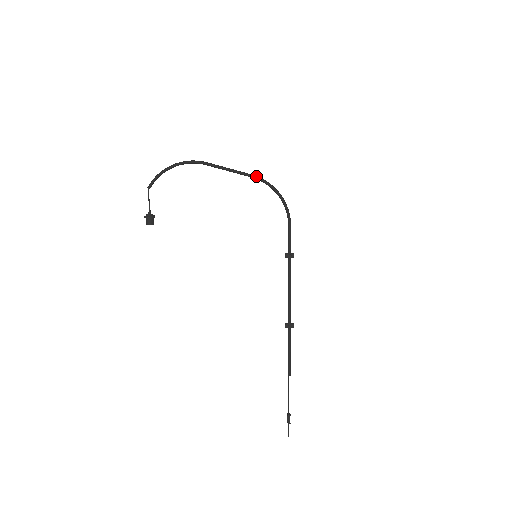
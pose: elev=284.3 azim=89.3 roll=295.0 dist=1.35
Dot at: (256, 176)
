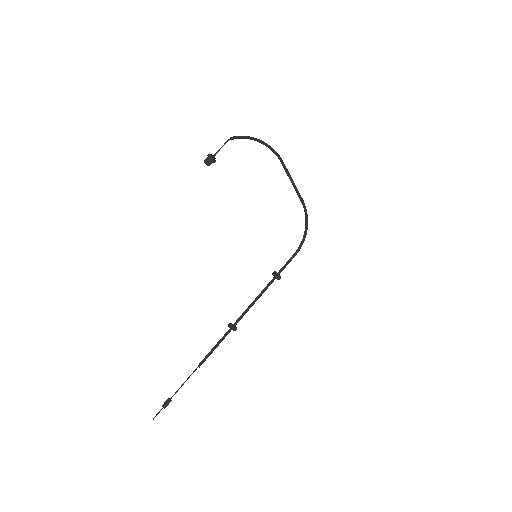
Dot at: occluded
